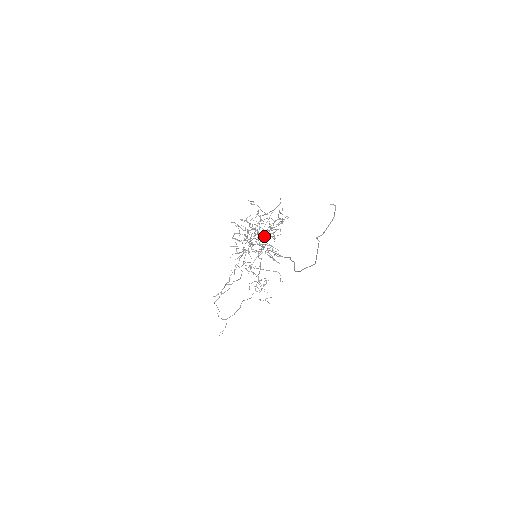
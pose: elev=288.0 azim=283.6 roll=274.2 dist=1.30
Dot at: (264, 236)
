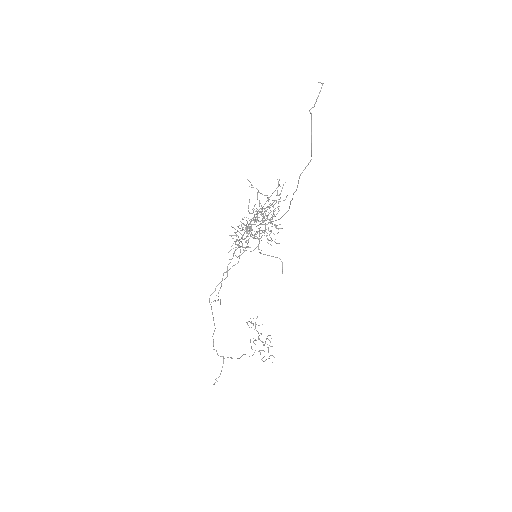
Dot at: occluded
